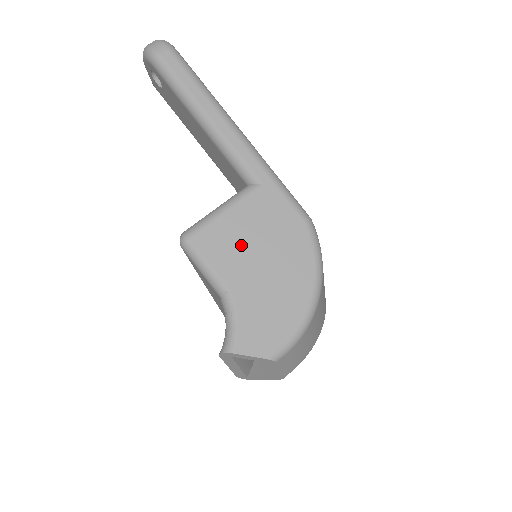
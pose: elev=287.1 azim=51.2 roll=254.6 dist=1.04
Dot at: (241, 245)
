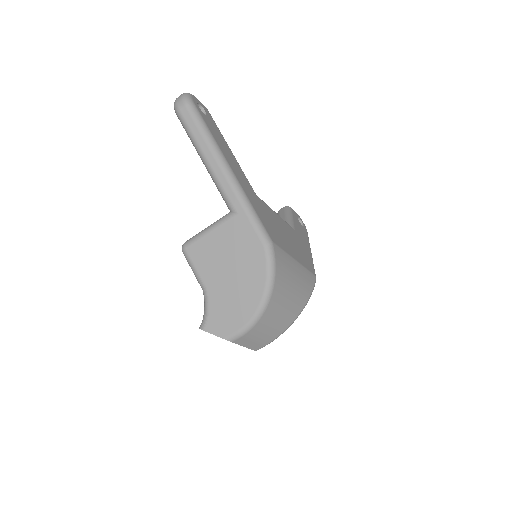
Dot at: (217, 257)
